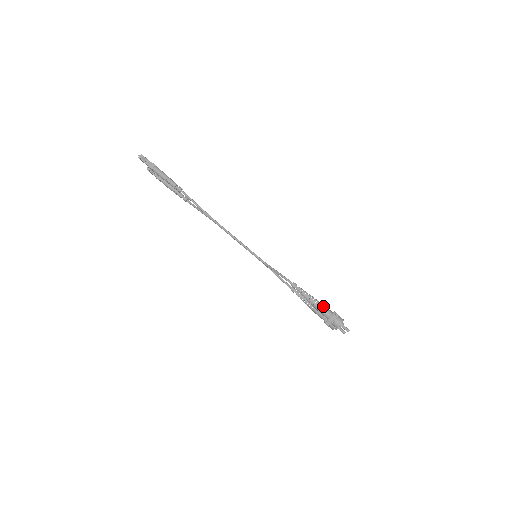
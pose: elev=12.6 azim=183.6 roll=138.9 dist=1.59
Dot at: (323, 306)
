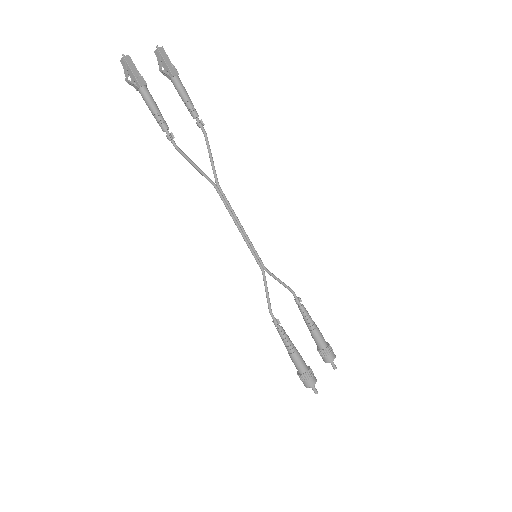
Dot at: (296, 362)
